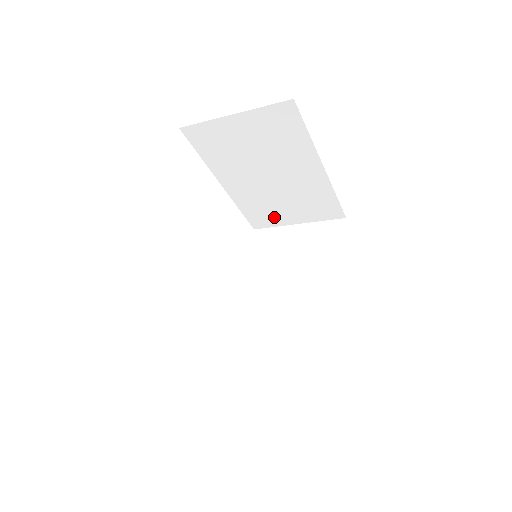
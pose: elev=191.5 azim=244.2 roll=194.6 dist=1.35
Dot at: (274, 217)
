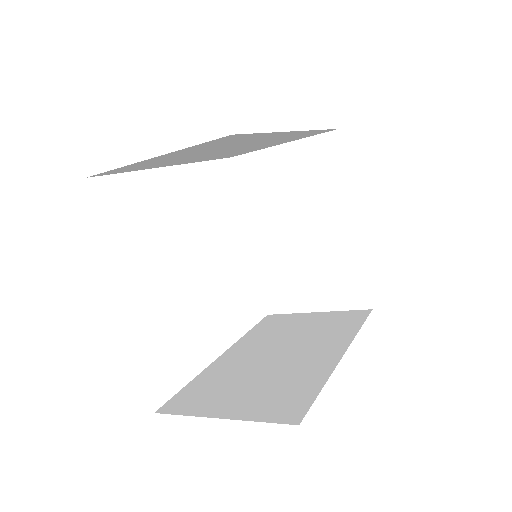
Dot at: (293, 296)
